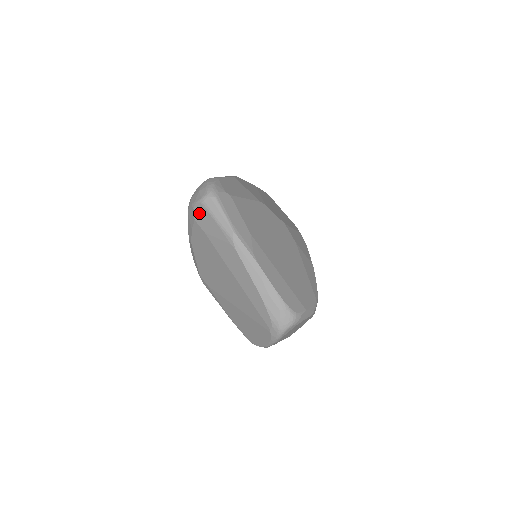
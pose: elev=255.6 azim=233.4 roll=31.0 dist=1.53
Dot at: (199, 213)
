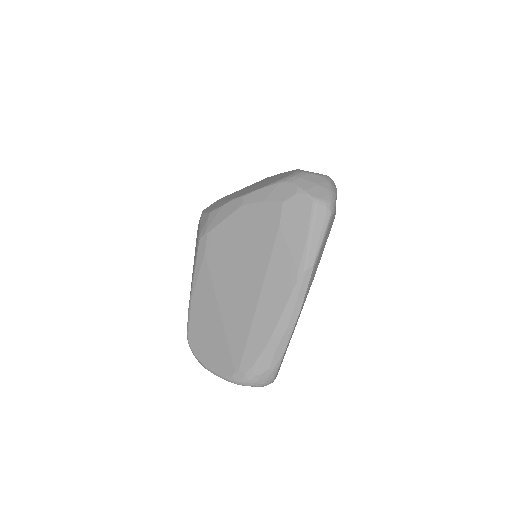
Dot at: (298, 205)
